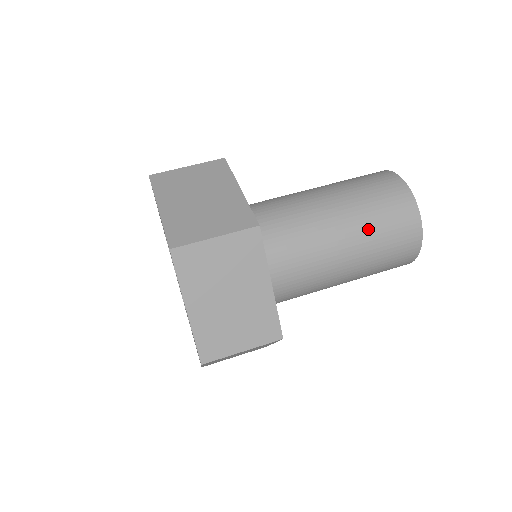
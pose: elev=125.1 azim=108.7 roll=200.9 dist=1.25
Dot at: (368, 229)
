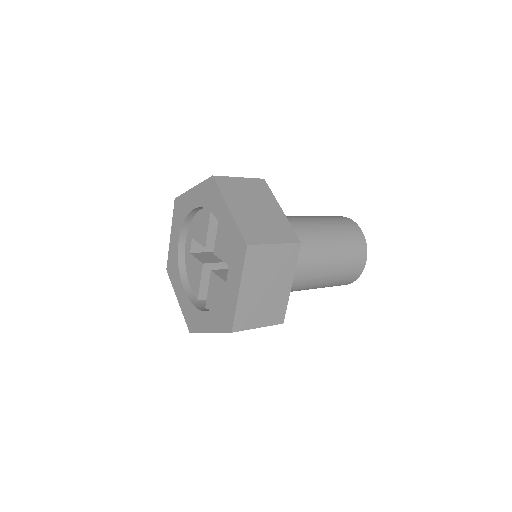
Dot at: (328, 223)
